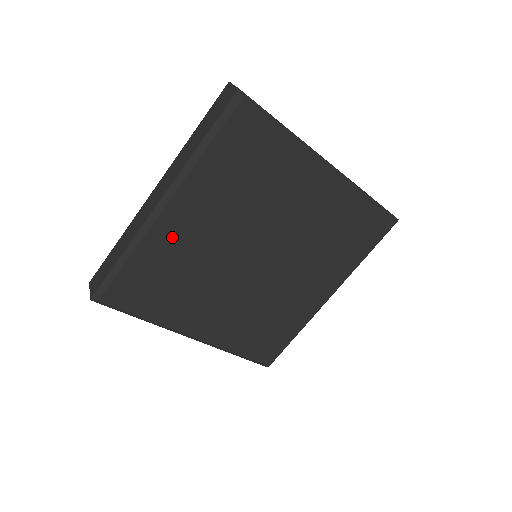
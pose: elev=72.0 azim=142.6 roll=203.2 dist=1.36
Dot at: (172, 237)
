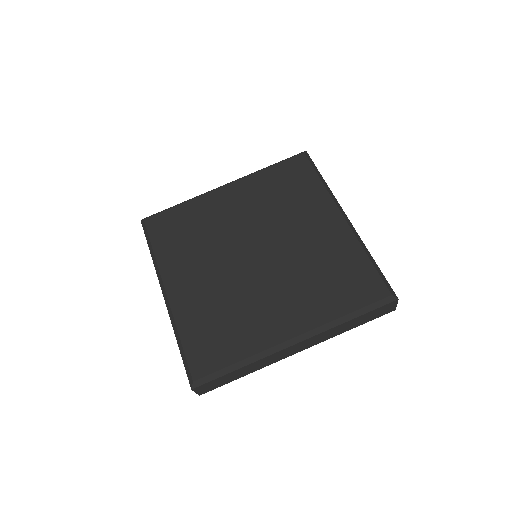
Dot at: (214, 204)
